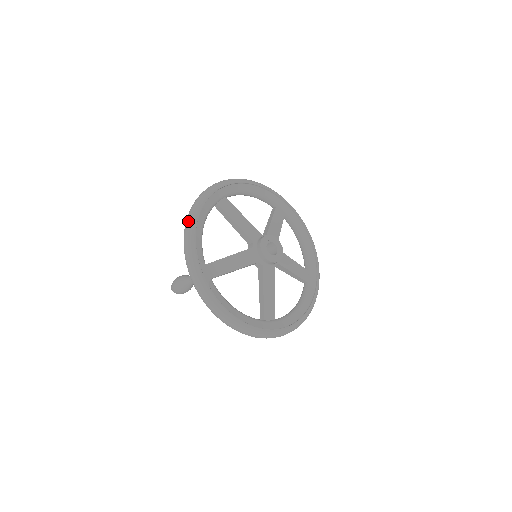
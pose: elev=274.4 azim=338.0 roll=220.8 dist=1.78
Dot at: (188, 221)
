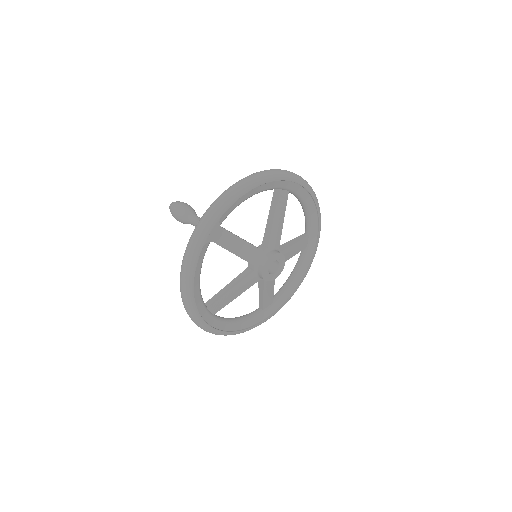
Dot at: (247, 180)
